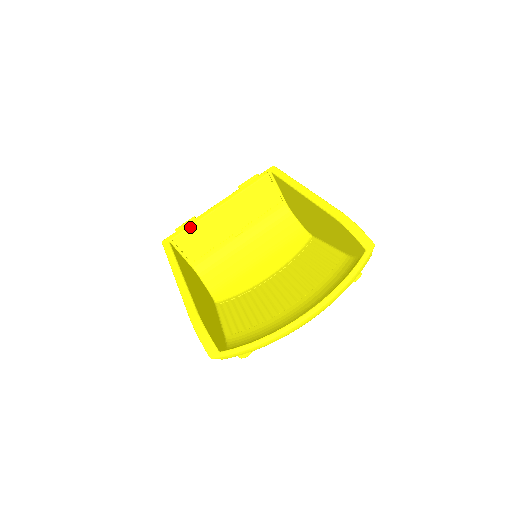
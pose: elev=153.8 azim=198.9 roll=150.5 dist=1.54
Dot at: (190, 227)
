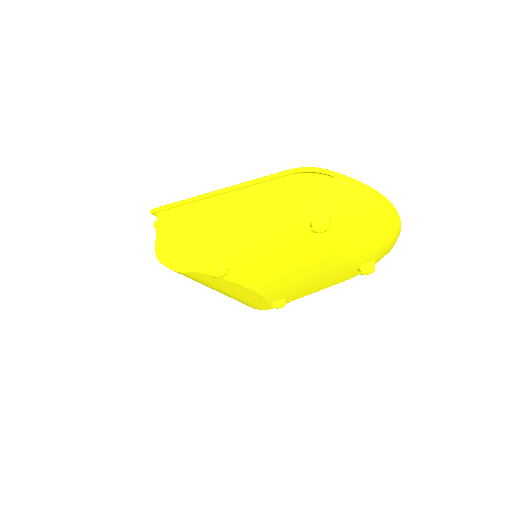
Dot at: occluded
